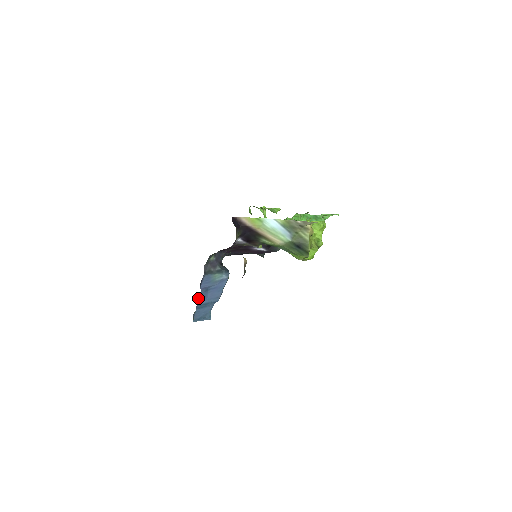
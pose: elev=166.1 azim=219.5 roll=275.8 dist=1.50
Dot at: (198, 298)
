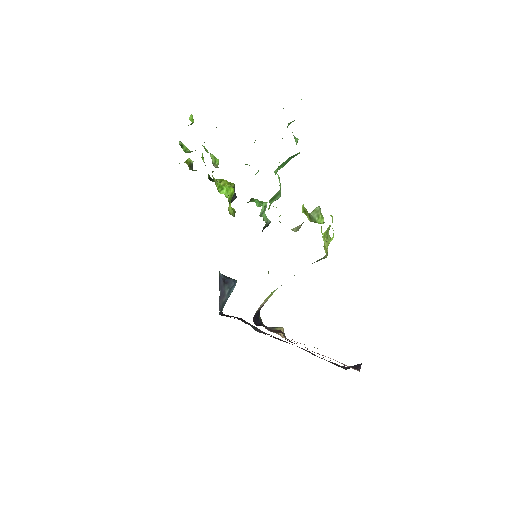
Dot at: (220, 313)
